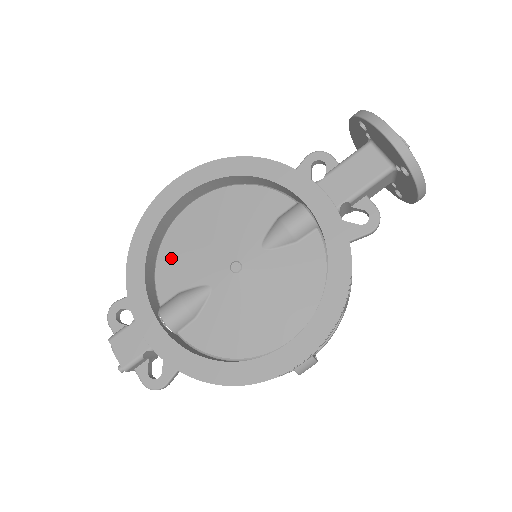
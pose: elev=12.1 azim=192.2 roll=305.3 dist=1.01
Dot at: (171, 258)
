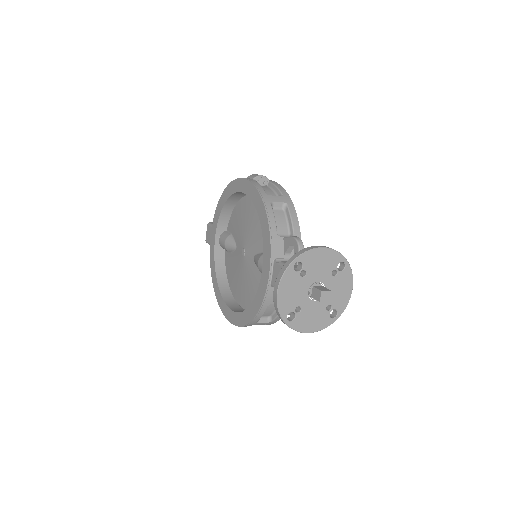
Dot at: (237, 214)
